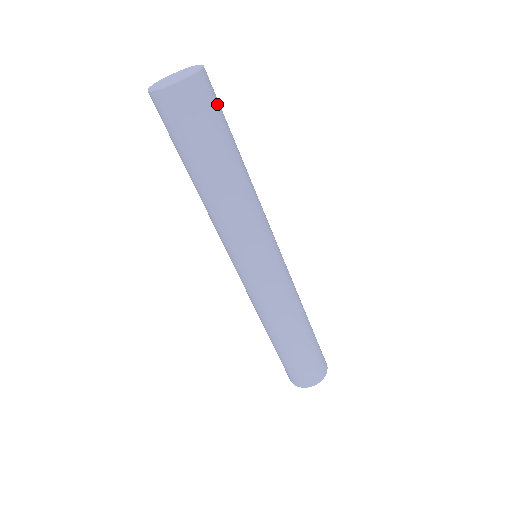
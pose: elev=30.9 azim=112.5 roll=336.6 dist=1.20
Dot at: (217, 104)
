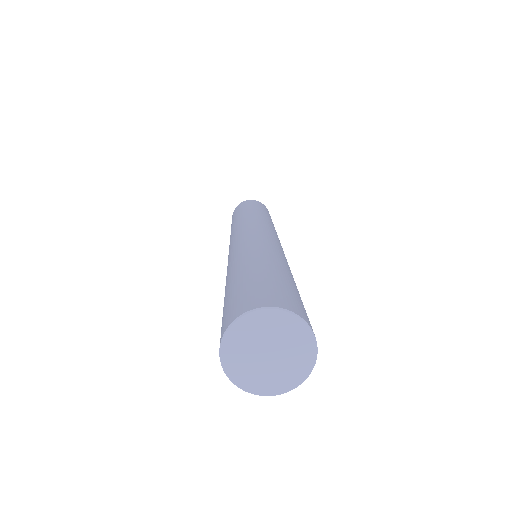
Dot at: occluded
